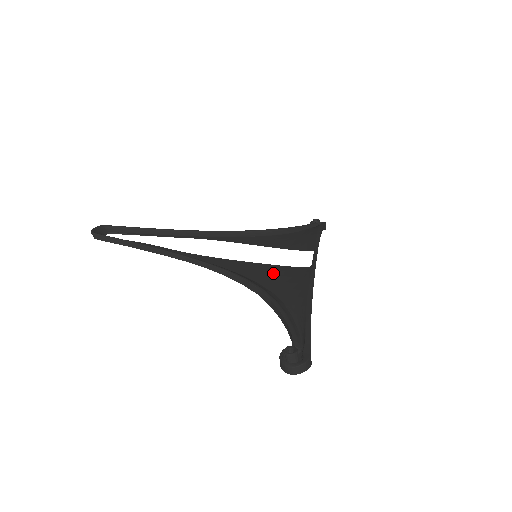
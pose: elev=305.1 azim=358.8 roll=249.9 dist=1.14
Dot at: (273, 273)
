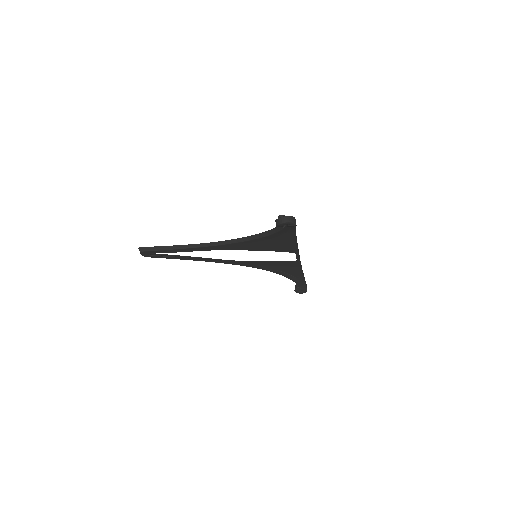
Dot at: (269, 245)
